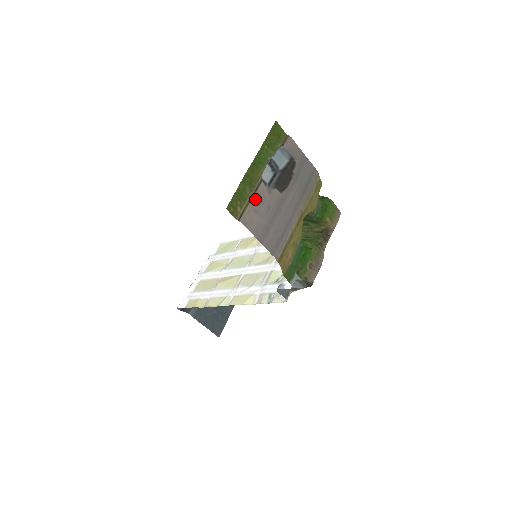
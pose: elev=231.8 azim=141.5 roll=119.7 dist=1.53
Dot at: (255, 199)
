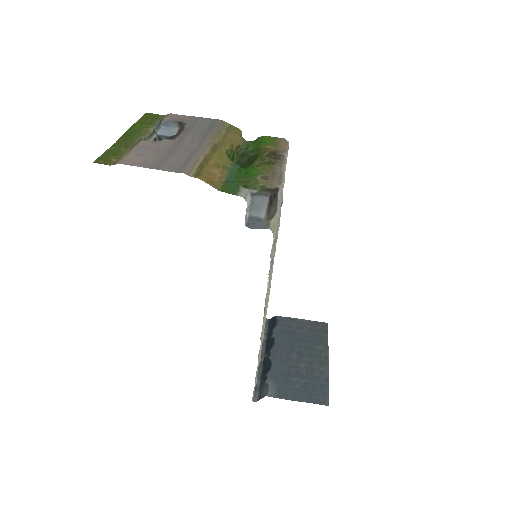
Dot at: (134, 149)
